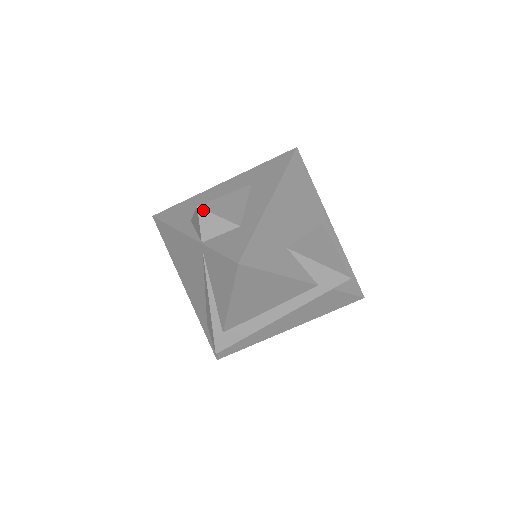
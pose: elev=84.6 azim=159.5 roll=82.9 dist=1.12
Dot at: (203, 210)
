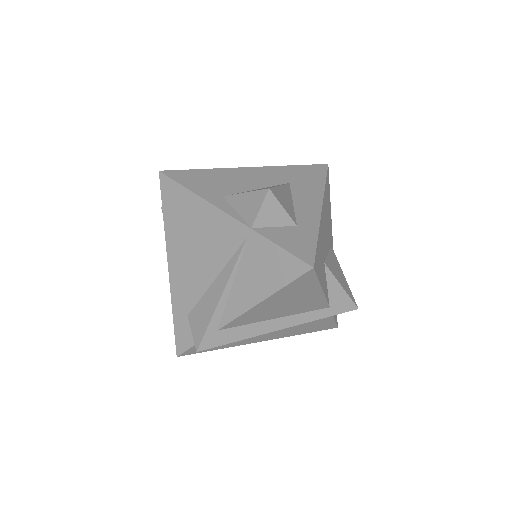
Dot at: (272, 195)
